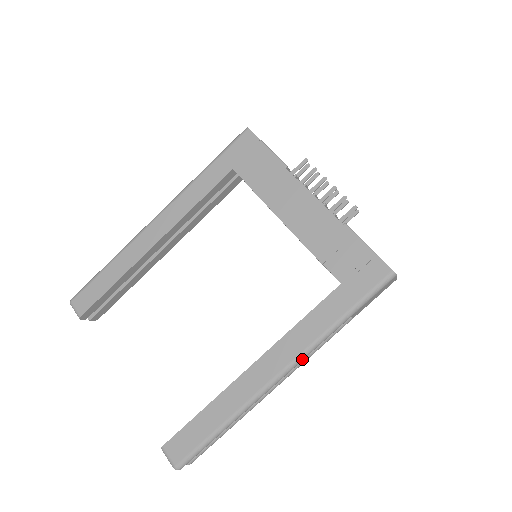
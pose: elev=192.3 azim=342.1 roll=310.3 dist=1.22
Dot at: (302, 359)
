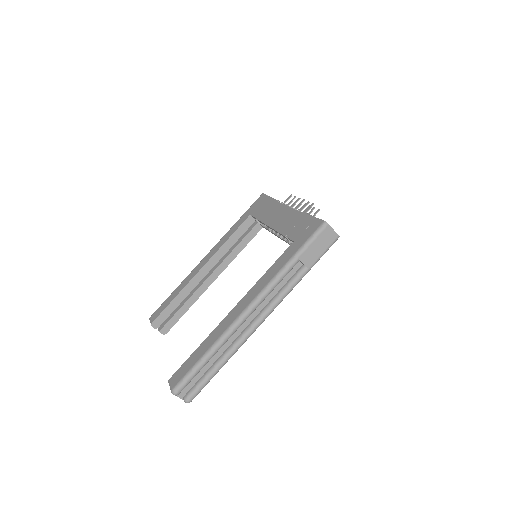
Dot at: (264, 294)
